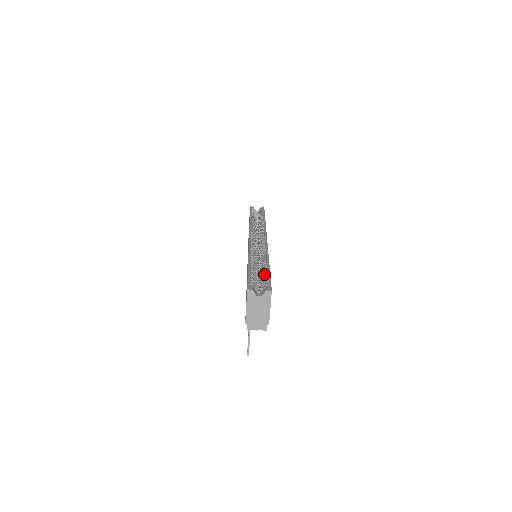
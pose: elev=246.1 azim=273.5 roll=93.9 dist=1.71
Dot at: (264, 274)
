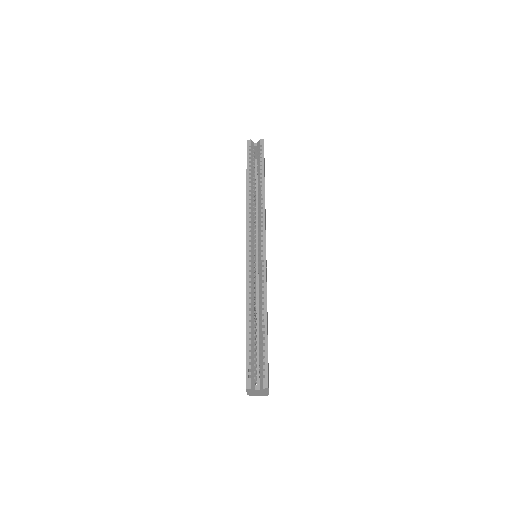
Dot at: (262, 348)
